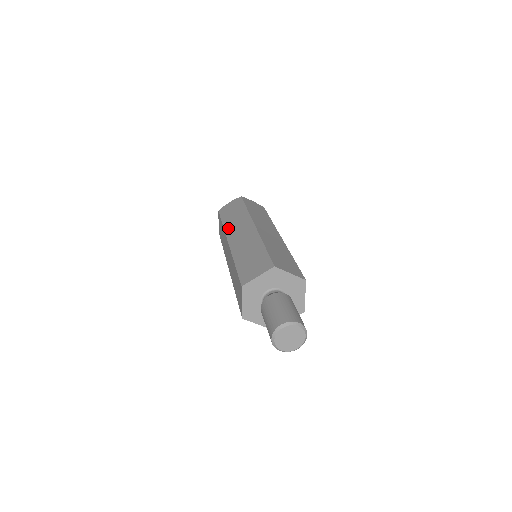
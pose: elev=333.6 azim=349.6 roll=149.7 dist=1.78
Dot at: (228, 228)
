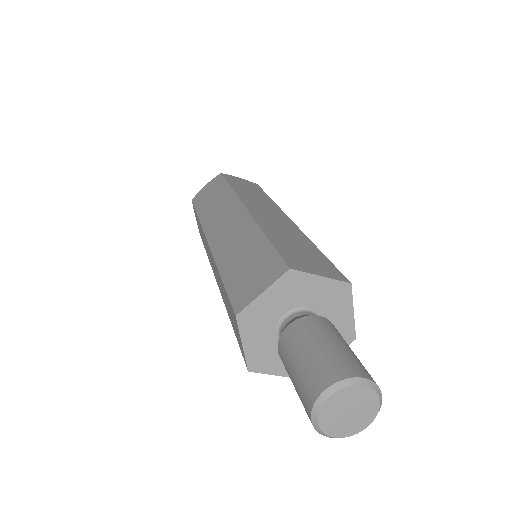
Dot at: (243, 195)
